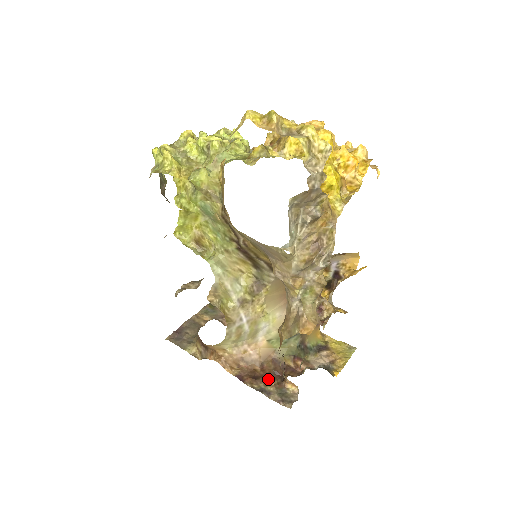
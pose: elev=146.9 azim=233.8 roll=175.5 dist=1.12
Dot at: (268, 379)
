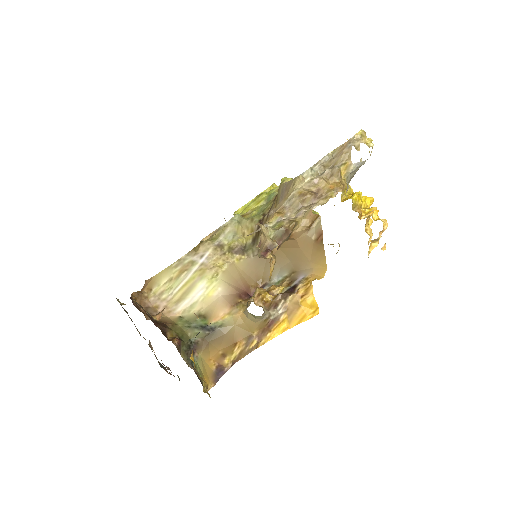
Dot at: (146, 314)
